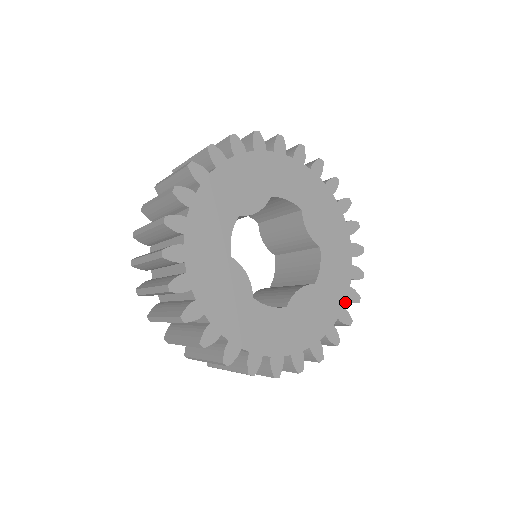
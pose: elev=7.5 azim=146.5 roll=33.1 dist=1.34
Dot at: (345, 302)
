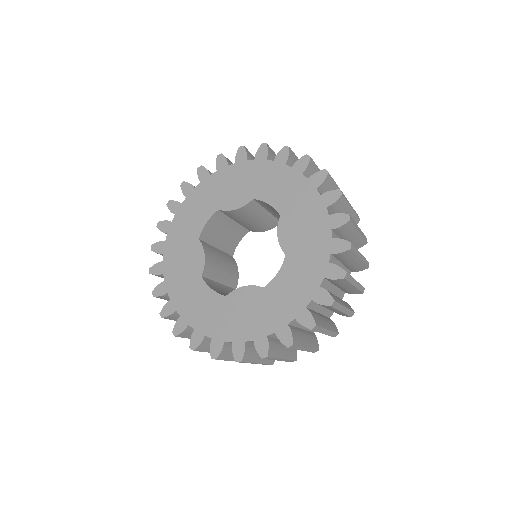
Dot at: occluded
